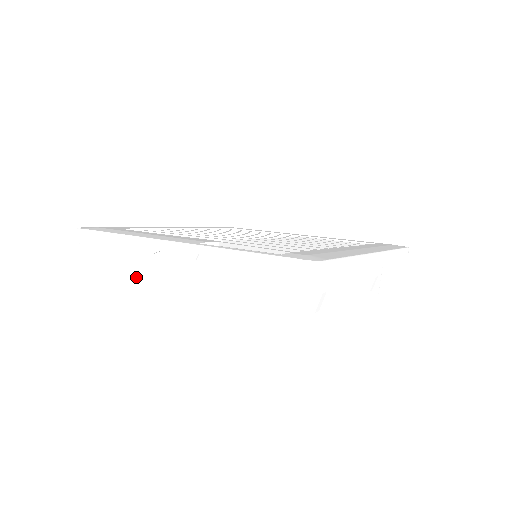
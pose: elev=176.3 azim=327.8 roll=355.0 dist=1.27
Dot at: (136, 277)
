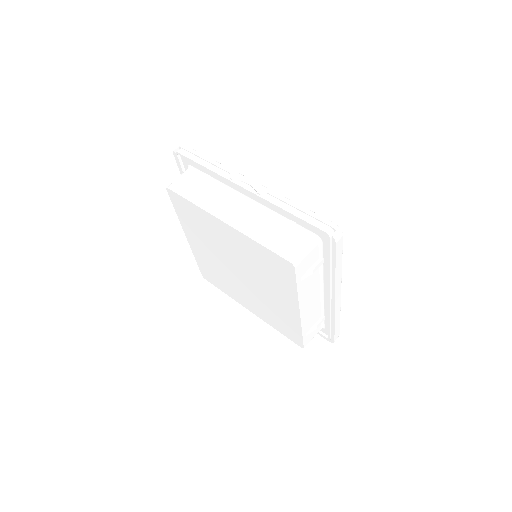
Dot at: (196, 193)
